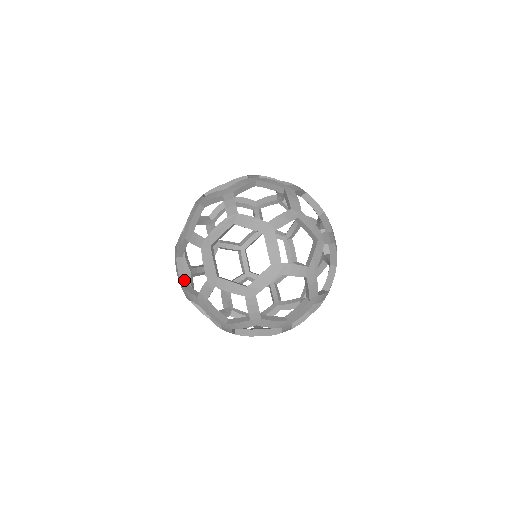
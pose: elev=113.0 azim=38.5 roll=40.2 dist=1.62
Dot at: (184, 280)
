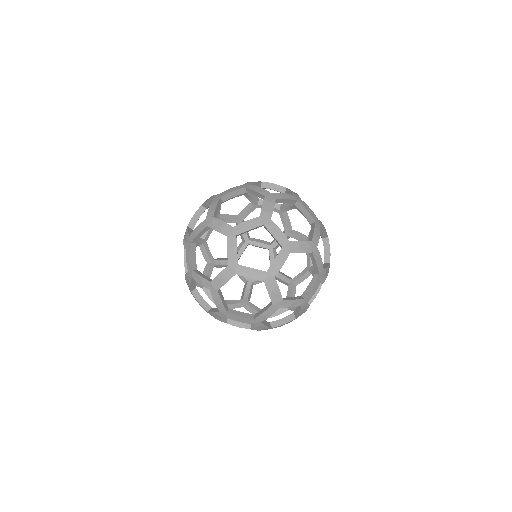
Dot at: occluded
